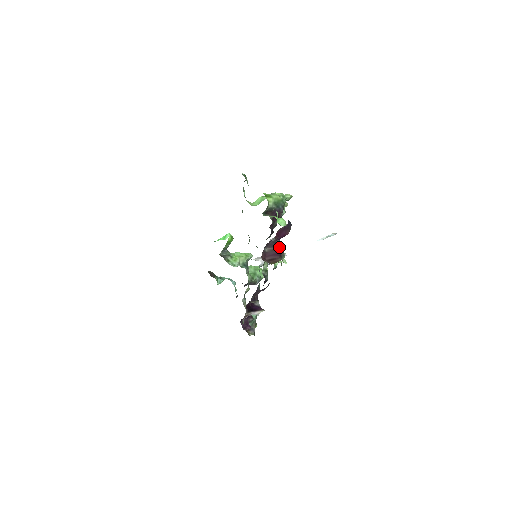
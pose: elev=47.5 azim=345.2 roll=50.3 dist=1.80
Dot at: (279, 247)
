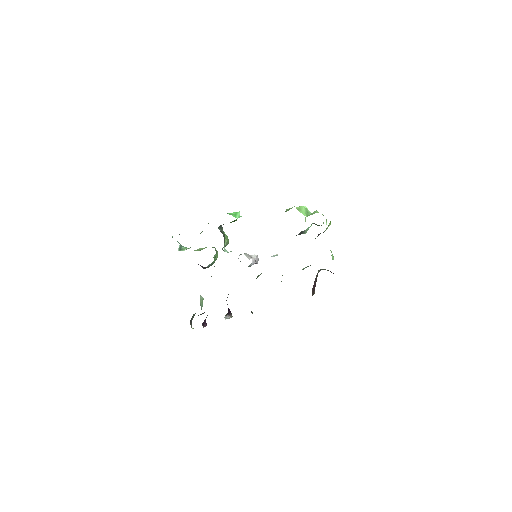
Dot at: occluded
